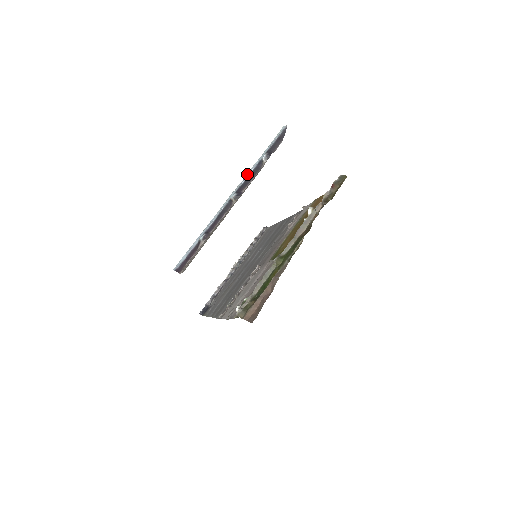
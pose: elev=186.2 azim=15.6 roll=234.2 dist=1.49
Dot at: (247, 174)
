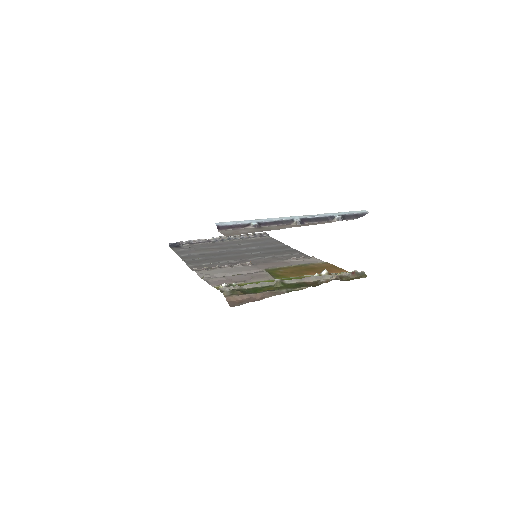
Dot at: (317, 214)
